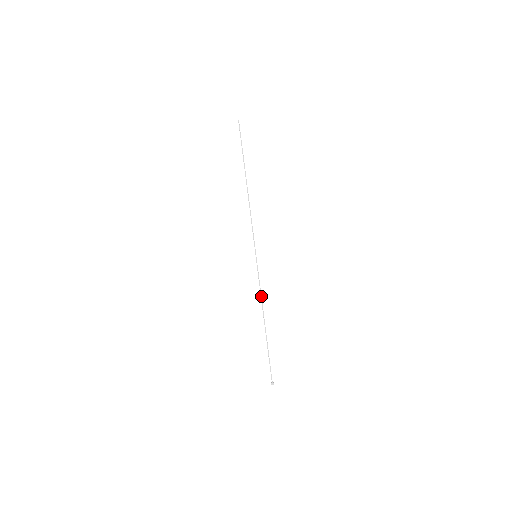
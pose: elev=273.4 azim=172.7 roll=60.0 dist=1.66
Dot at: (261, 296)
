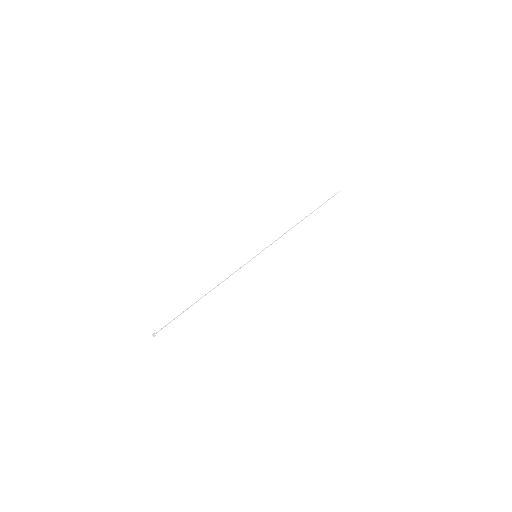
Dot at: (227, 278)
